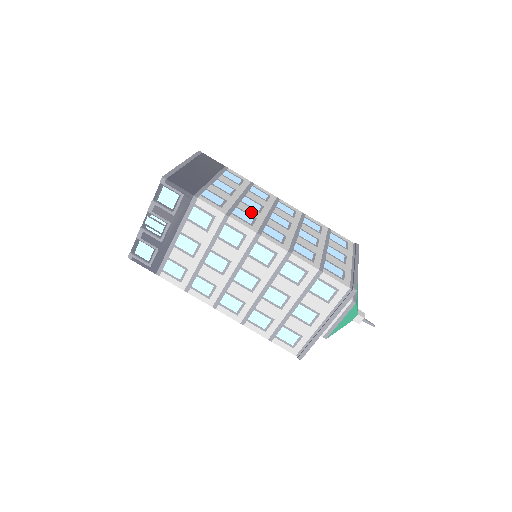
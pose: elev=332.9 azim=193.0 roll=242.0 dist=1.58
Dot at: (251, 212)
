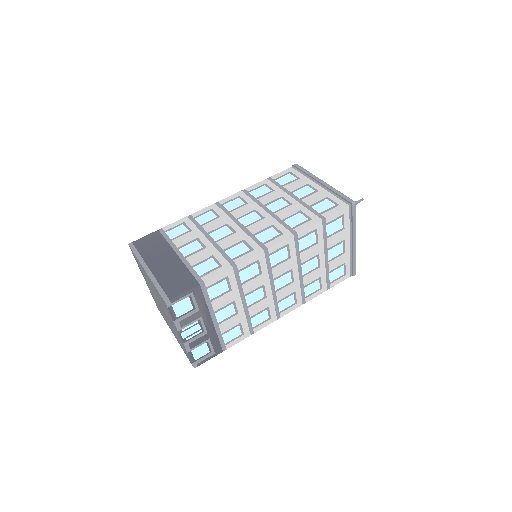
Dot at: (233, 240)
